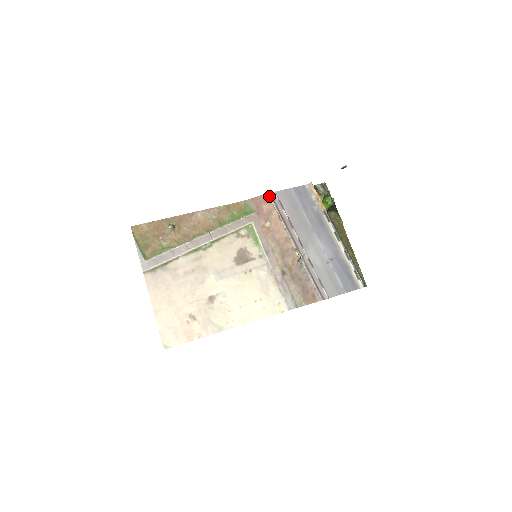
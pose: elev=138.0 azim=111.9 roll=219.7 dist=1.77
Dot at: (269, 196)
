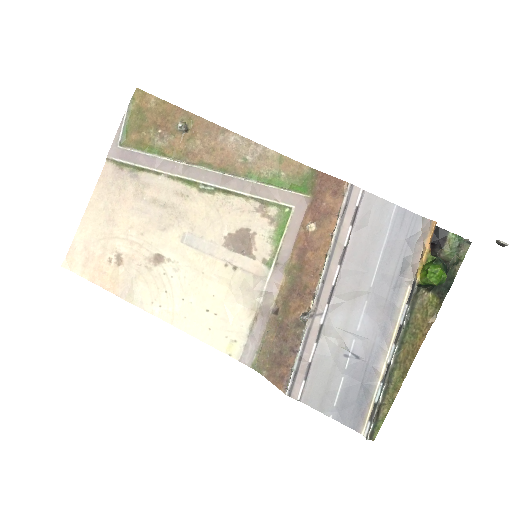
Dot at: (347, 189)
